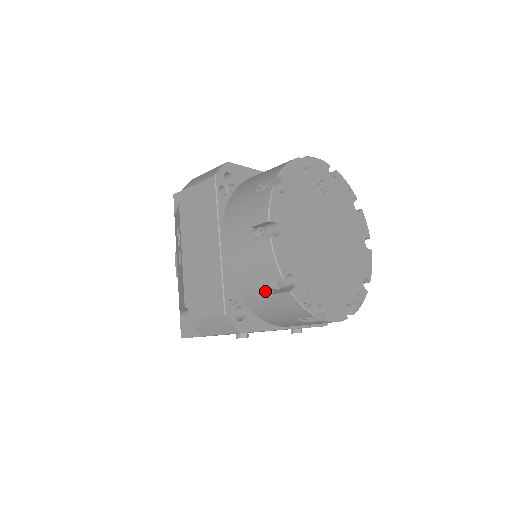
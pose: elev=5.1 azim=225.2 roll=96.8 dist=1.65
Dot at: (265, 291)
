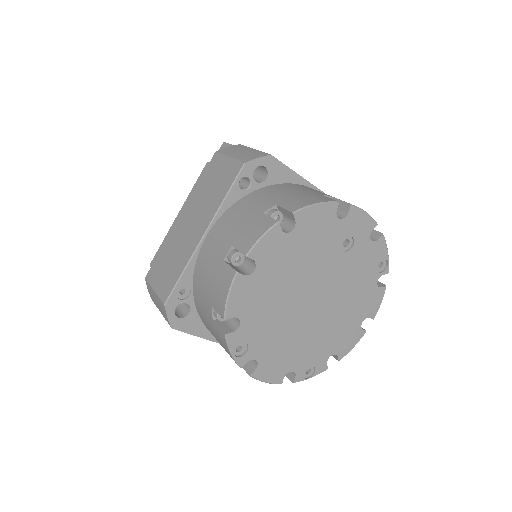
Dot at: (210, 313)
